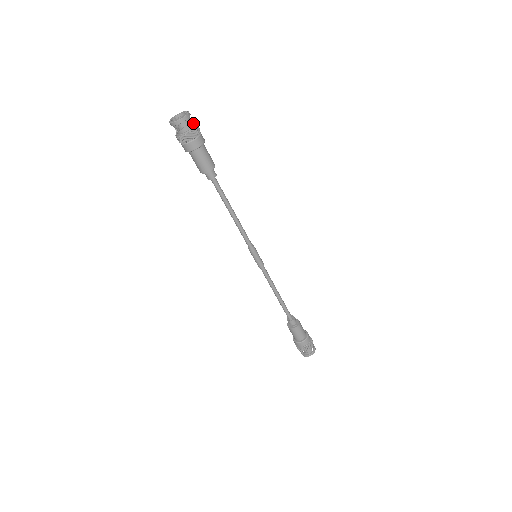
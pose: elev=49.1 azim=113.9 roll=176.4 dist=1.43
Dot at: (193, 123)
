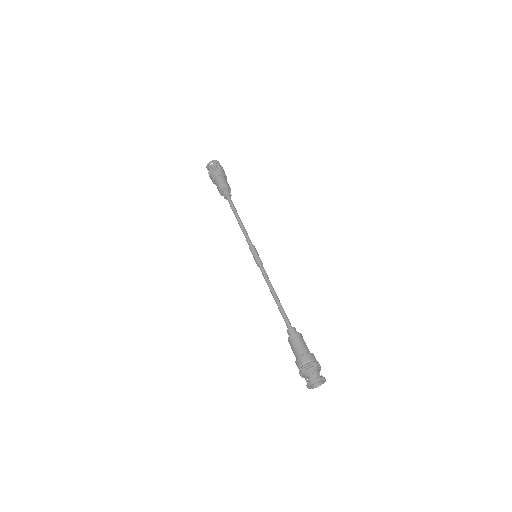
Dot at: occluded
